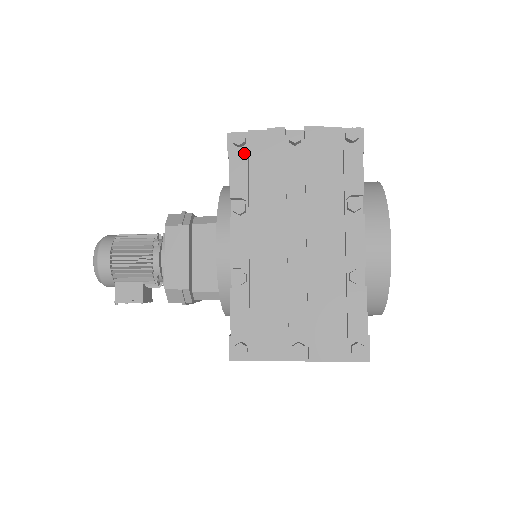
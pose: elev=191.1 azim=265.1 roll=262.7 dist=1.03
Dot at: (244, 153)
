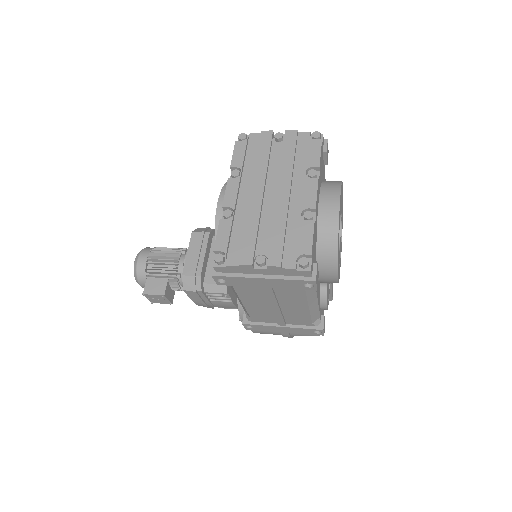
Dot at: (244, 143)
